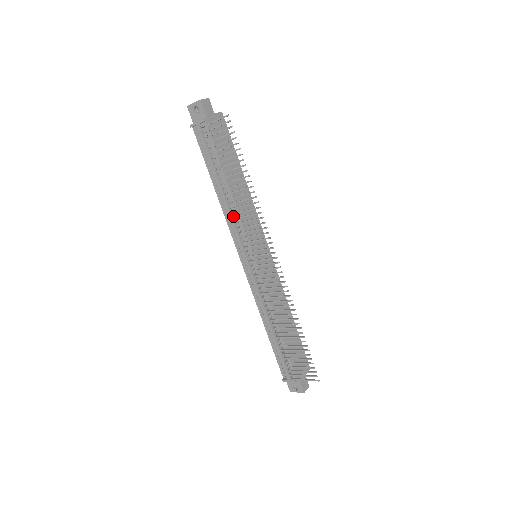
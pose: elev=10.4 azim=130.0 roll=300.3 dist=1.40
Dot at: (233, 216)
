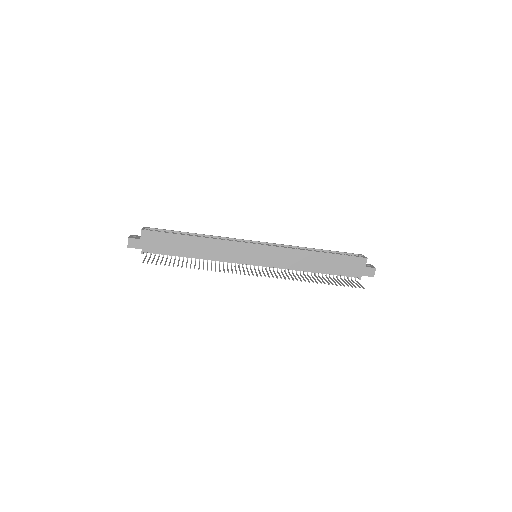
Dot at: occluded
